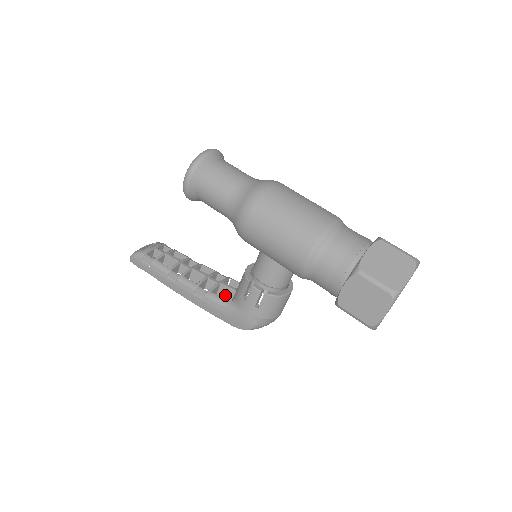
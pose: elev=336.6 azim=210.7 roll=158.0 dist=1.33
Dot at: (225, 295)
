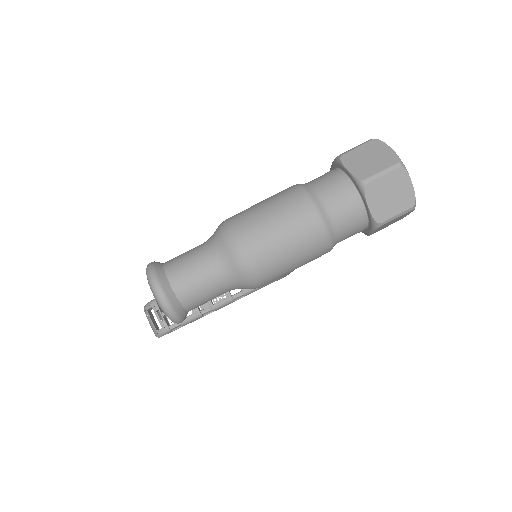
Dot at: occluded
